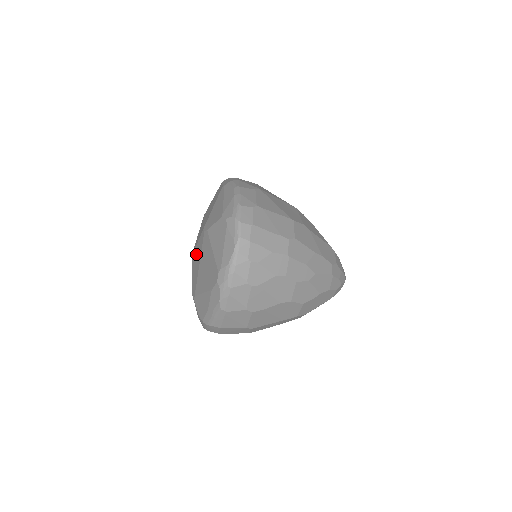
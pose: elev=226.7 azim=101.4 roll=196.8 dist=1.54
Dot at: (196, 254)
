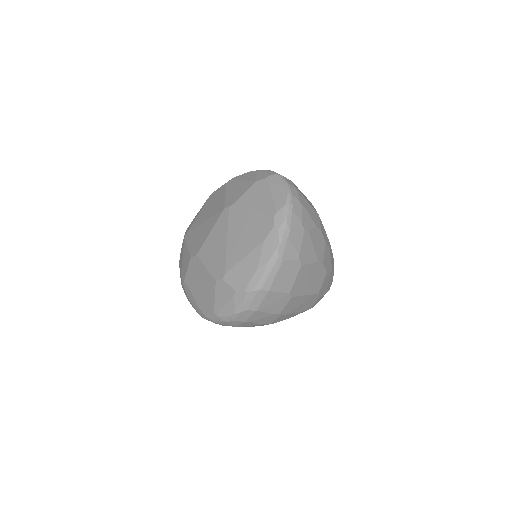
Dot at: (212, 241)
